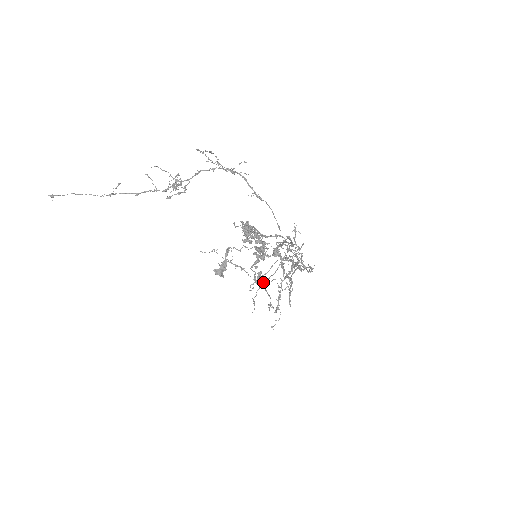
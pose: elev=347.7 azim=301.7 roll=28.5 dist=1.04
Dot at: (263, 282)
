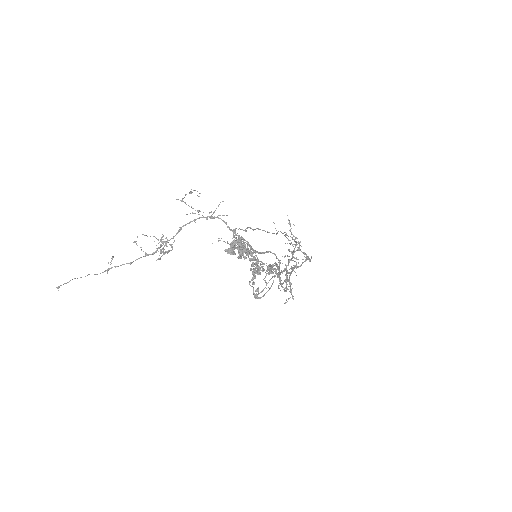
Dot at: (262, 296)
